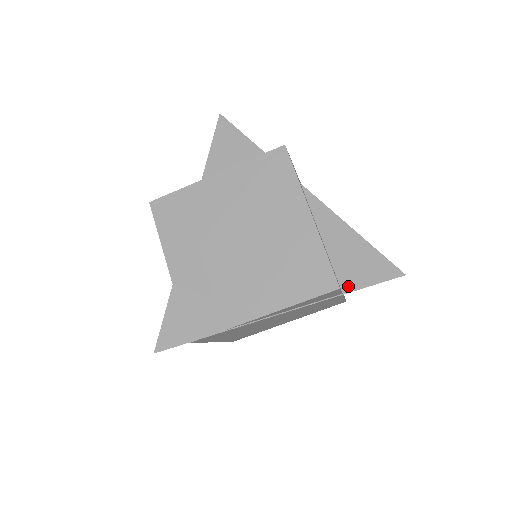
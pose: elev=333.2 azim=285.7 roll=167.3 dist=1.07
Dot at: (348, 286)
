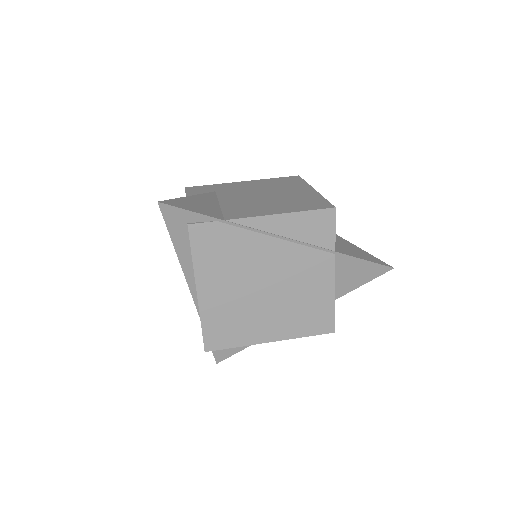
Dot at: (341, 251)
